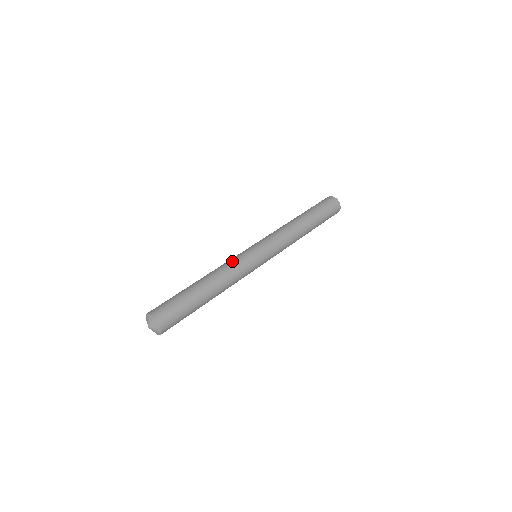
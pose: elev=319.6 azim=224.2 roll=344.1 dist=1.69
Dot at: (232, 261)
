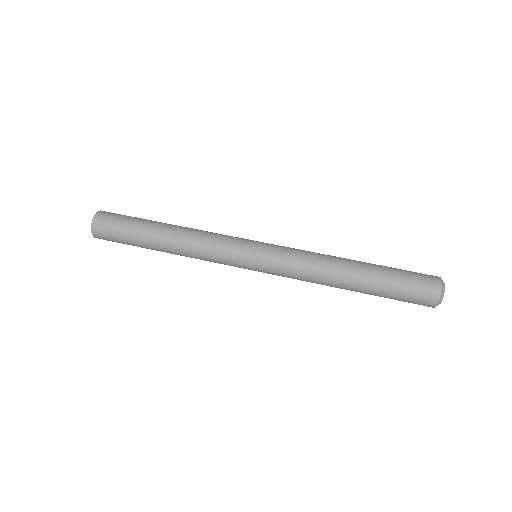
Dot at: (216, 236)
